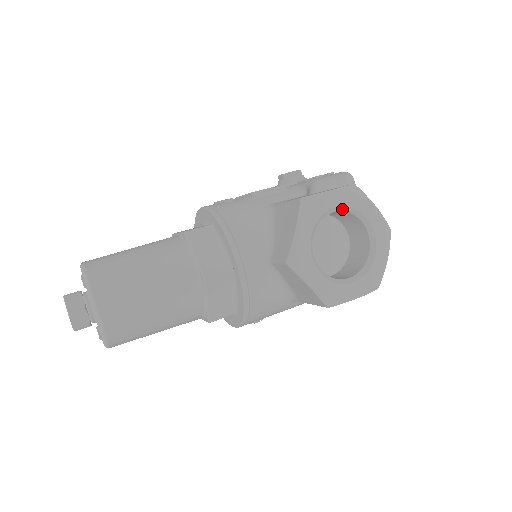
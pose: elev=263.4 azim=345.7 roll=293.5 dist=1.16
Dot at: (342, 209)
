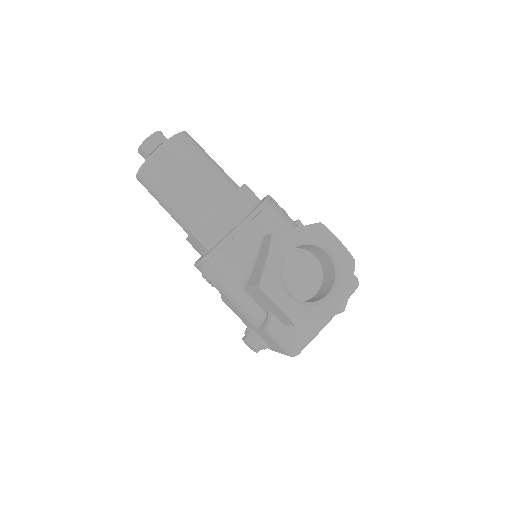
Dot at: (333, 258)
